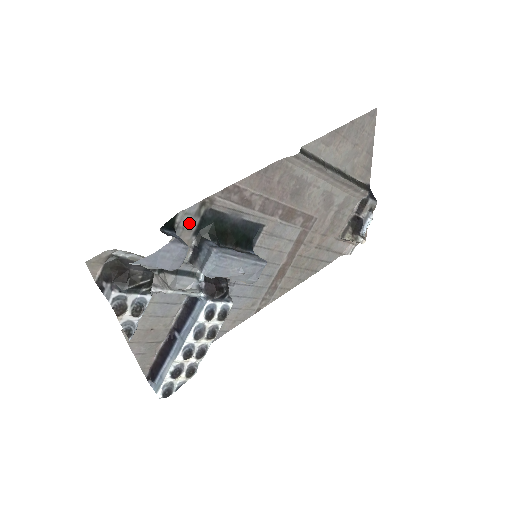
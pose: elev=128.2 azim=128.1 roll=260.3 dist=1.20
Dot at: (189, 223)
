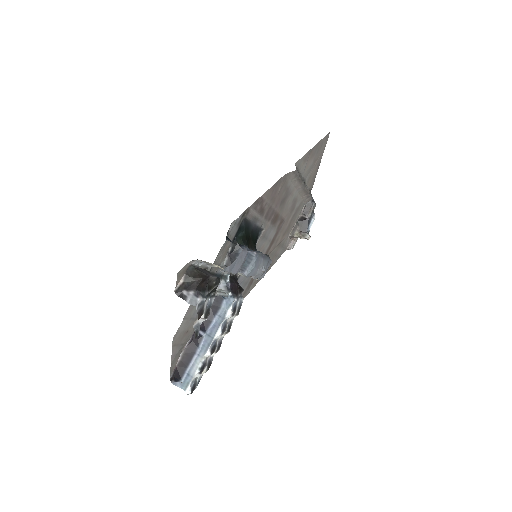
Dot at: (233, 231)
